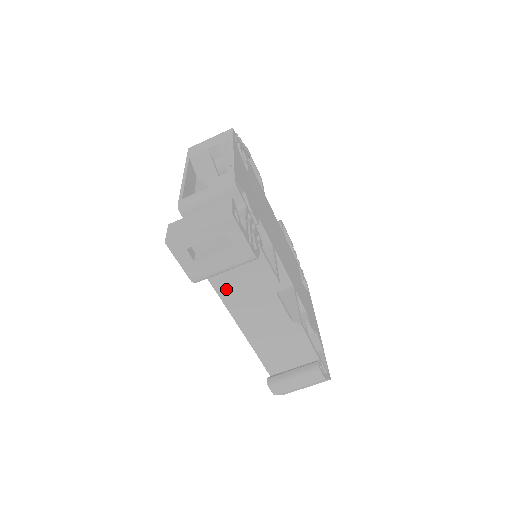
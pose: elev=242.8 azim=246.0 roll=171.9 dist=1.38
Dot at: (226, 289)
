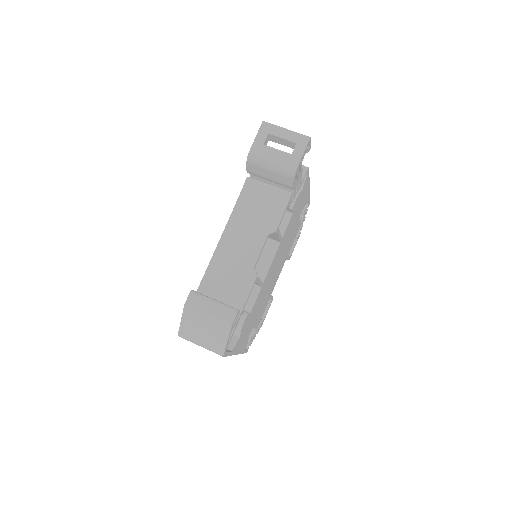
Dot at: (245, 203)
